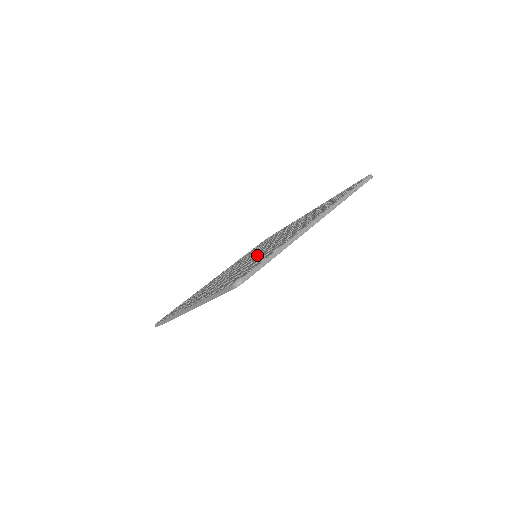
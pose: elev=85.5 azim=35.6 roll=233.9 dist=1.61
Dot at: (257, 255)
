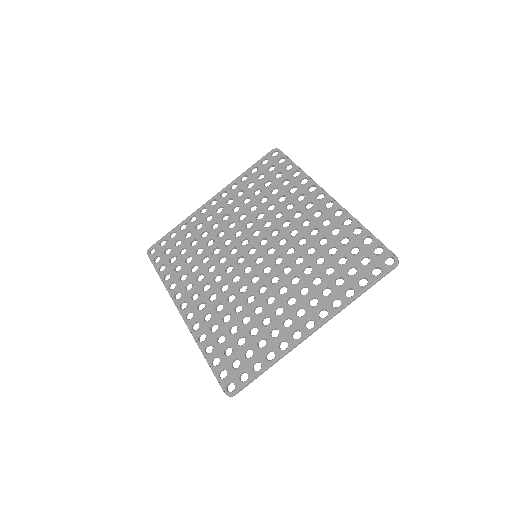
Dot at: (256, 284)
